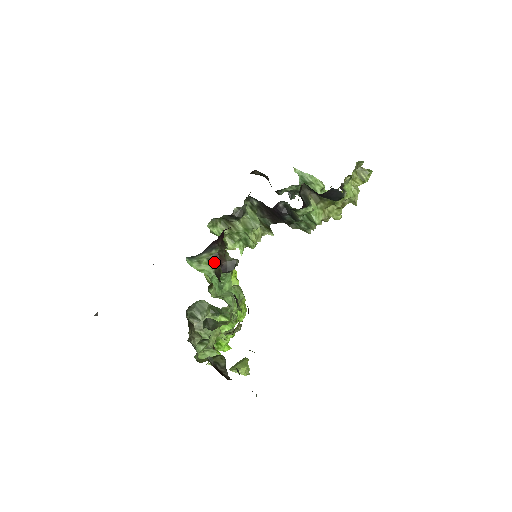
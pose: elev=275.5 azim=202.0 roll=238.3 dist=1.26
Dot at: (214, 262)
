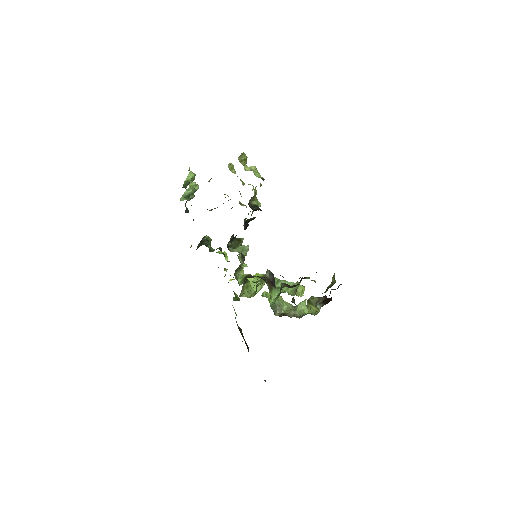
Dot at: (271, 287)
